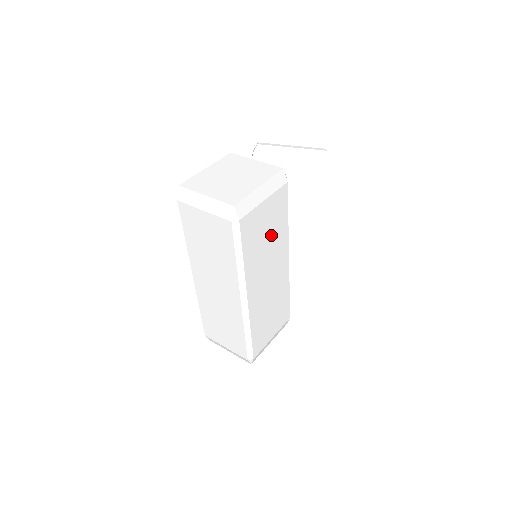
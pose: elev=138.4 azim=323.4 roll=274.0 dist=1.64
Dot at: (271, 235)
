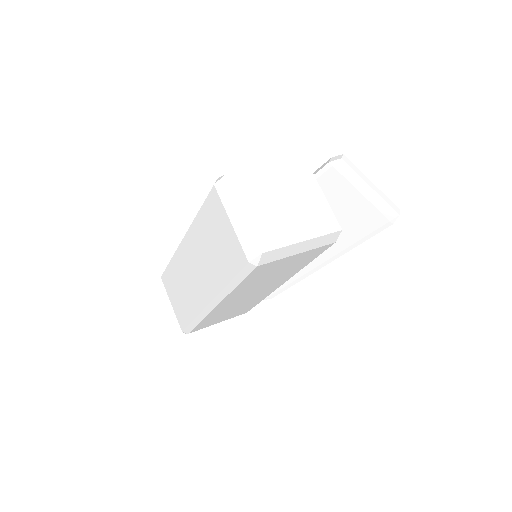
Dot at: (281, 272)
